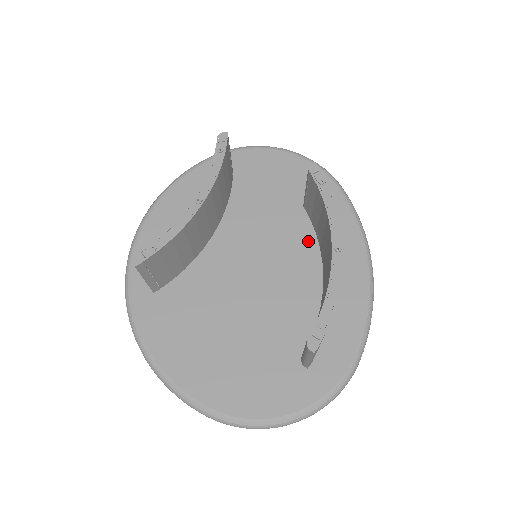
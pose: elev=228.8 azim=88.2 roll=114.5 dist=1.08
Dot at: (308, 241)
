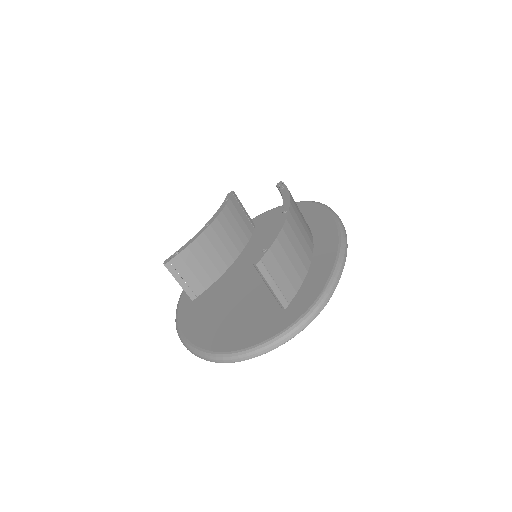
Dot at: occluded
